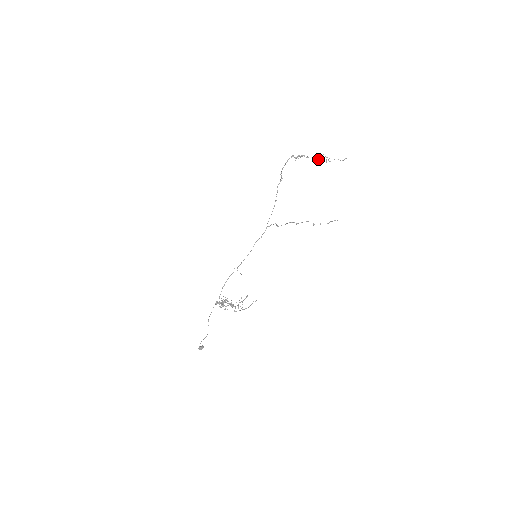
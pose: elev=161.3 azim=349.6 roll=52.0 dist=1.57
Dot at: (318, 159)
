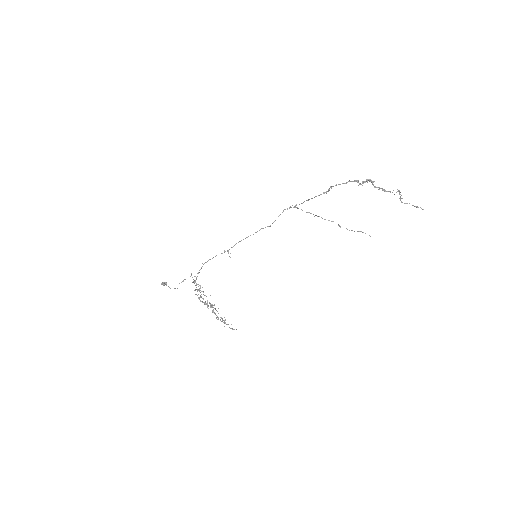
Dot at: (388, 191)
